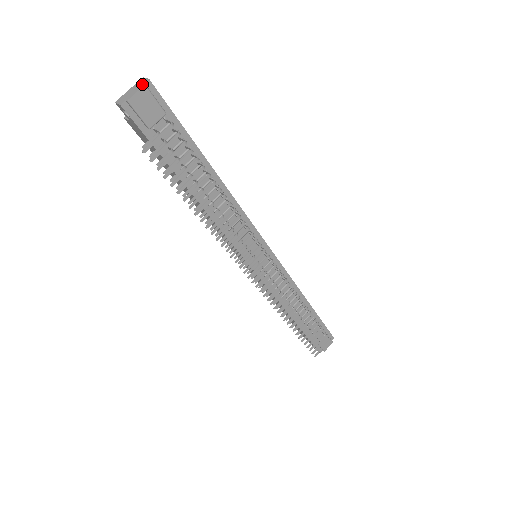
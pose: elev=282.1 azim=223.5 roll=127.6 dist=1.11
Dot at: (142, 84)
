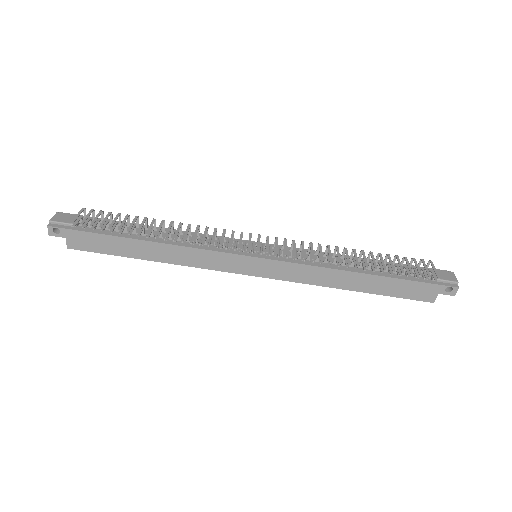
Dot at: (57, 216)
